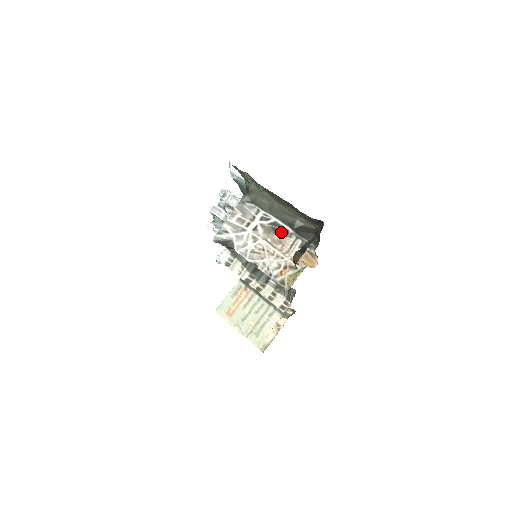
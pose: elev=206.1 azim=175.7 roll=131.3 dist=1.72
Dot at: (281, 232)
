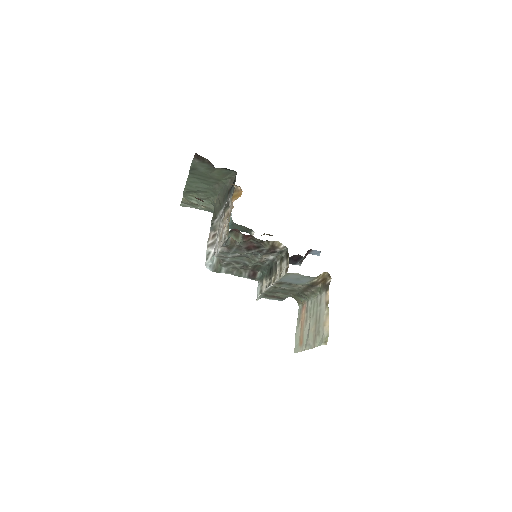
Dot at: (227, 208)
